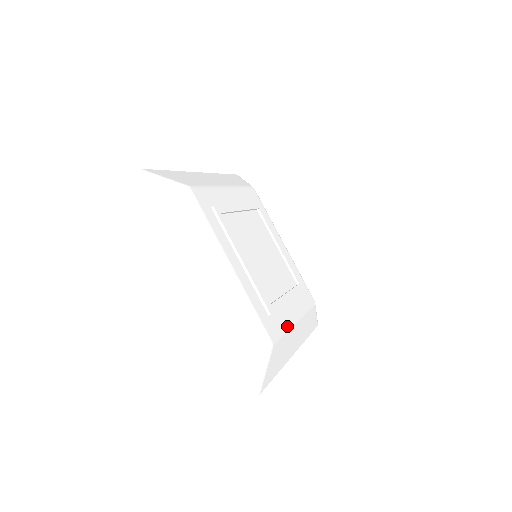
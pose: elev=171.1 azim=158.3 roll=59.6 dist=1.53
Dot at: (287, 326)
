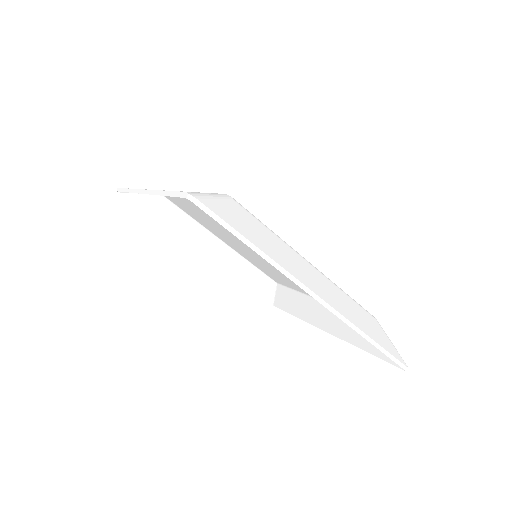
Dot at: occluded
